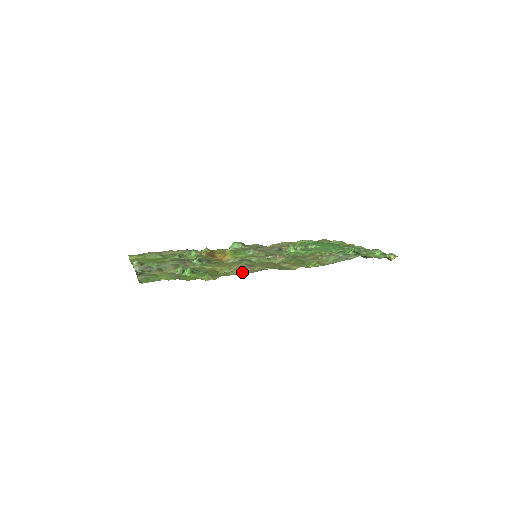
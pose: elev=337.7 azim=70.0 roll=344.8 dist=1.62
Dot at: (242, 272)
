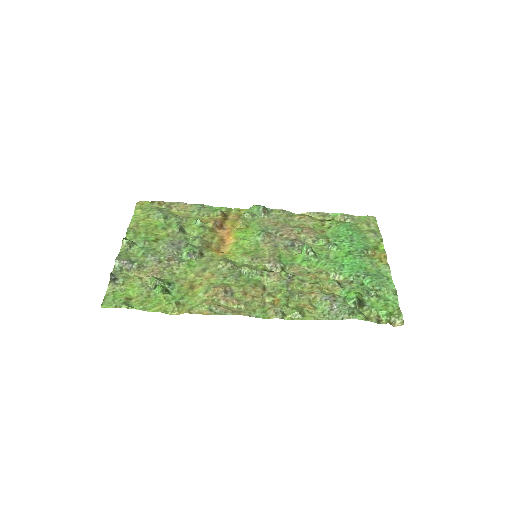
Dot at: (210, 309)
